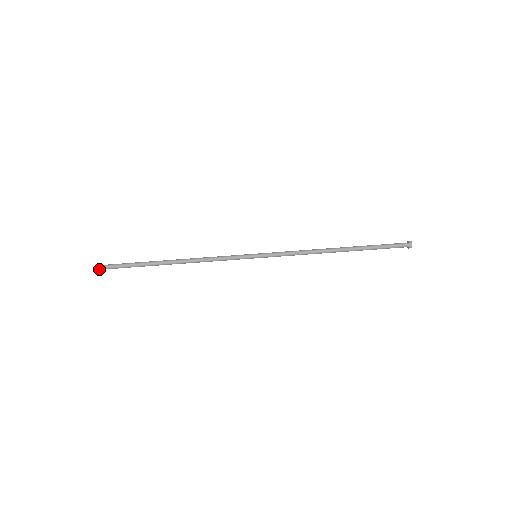
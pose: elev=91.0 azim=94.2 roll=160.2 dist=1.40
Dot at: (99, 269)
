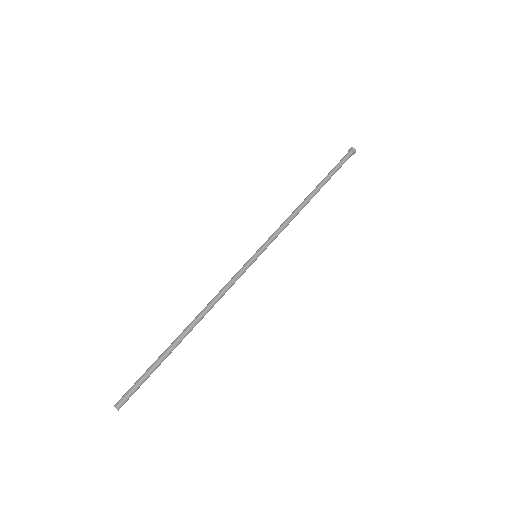
Dot at: (121, 405)
